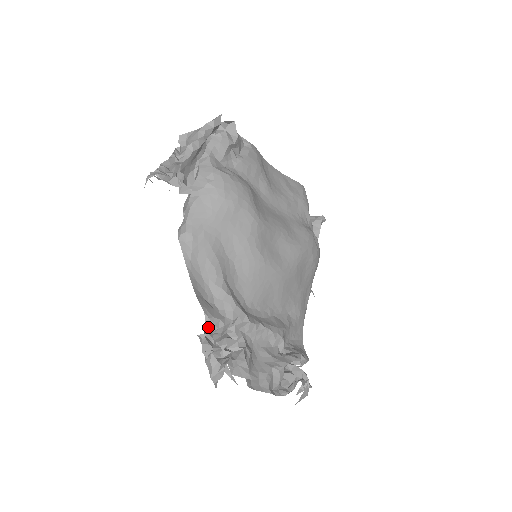
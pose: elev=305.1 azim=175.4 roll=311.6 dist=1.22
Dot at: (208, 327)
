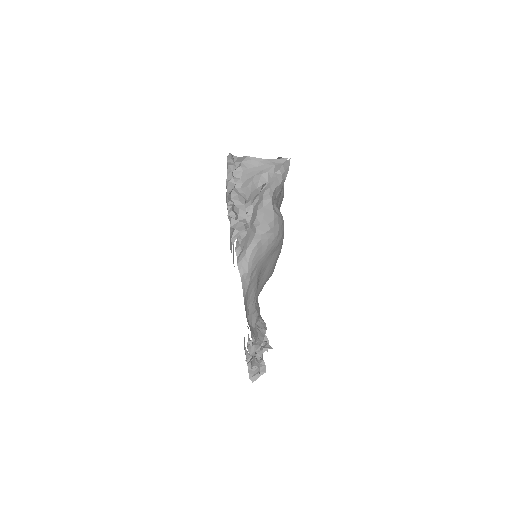
Dot at: (252, 345)
